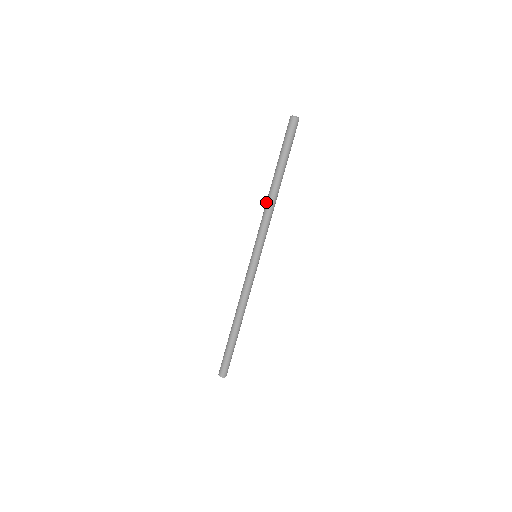
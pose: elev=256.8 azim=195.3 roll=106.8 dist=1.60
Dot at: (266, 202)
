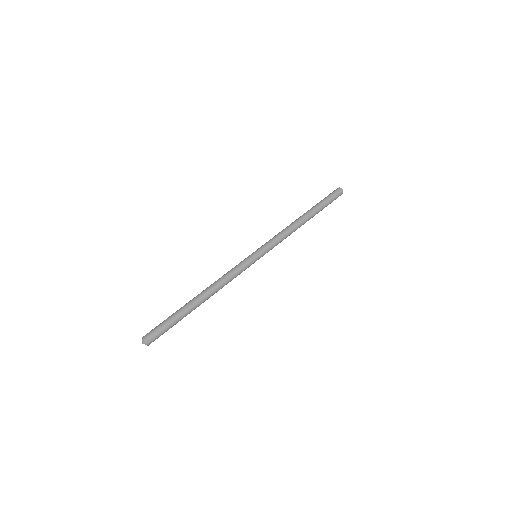
Dot at: occluded
